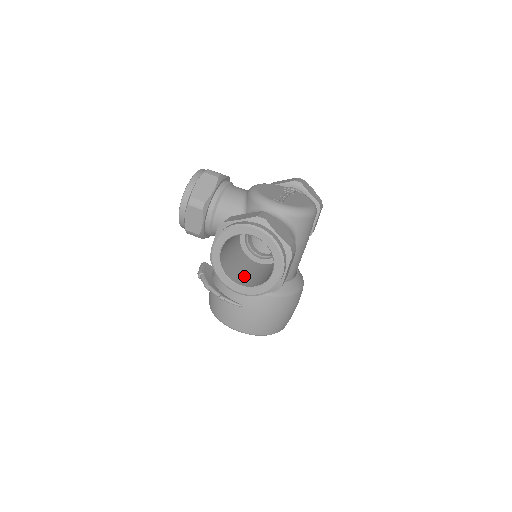
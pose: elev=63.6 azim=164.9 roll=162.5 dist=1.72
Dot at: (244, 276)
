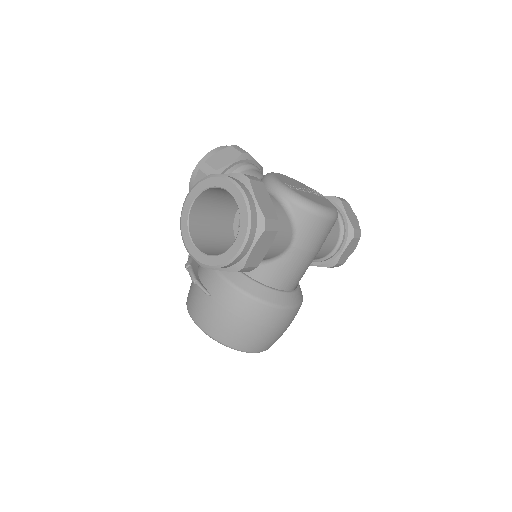
Dot at: (213, 248)
